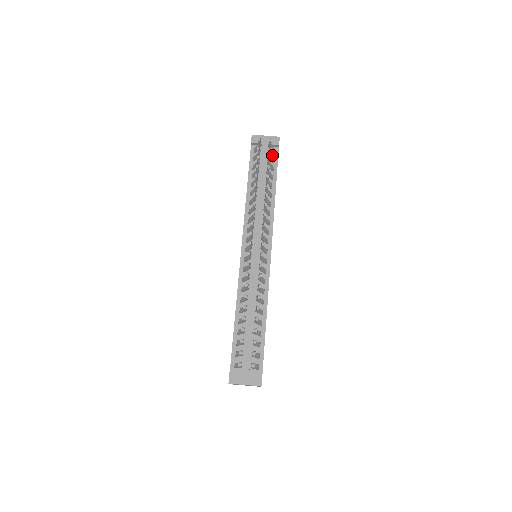
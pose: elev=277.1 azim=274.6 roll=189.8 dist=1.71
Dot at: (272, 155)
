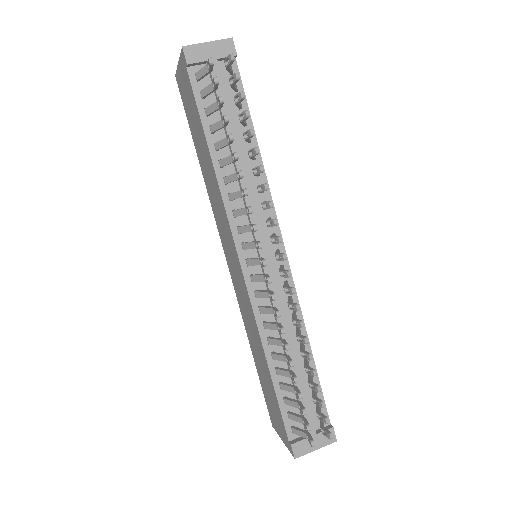
Dot at: occluded
